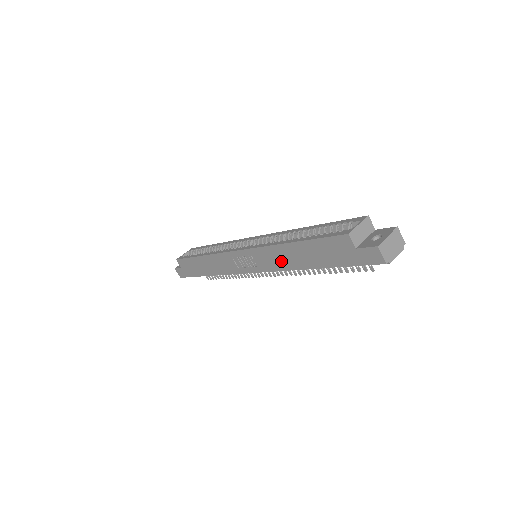
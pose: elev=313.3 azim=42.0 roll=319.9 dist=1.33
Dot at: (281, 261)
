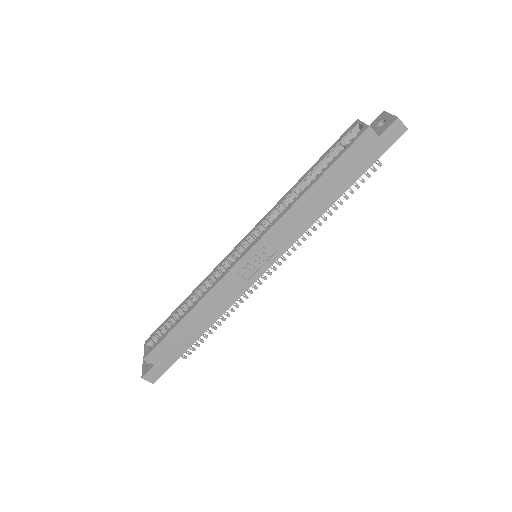
Dot at: (303, 220)
